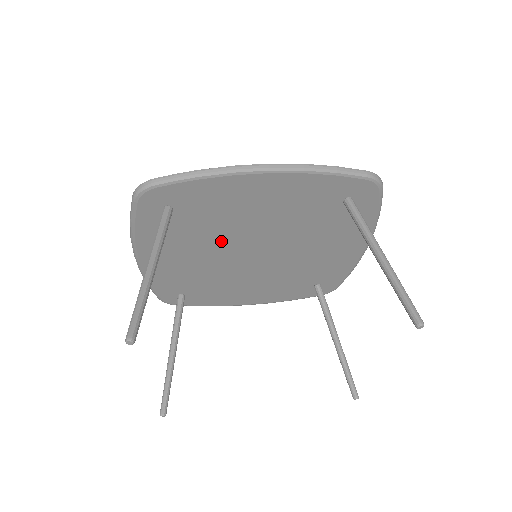
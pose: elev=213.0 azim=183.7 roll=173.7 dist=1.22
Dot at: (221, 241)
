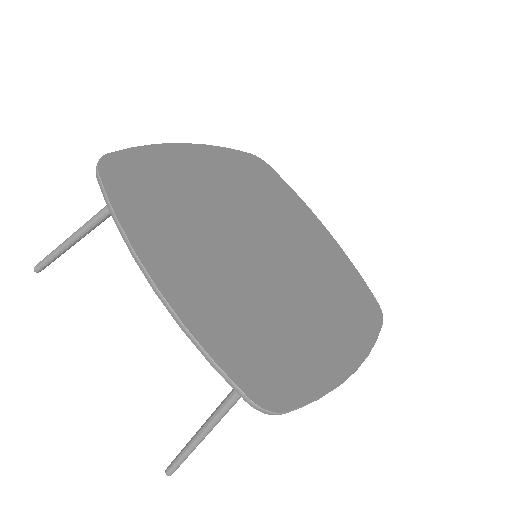
Dot at: occluded
